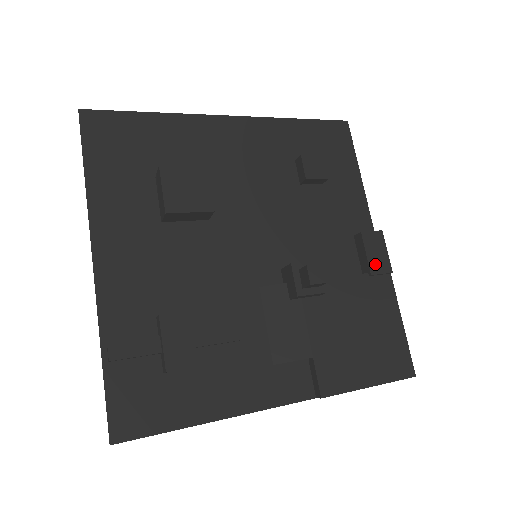
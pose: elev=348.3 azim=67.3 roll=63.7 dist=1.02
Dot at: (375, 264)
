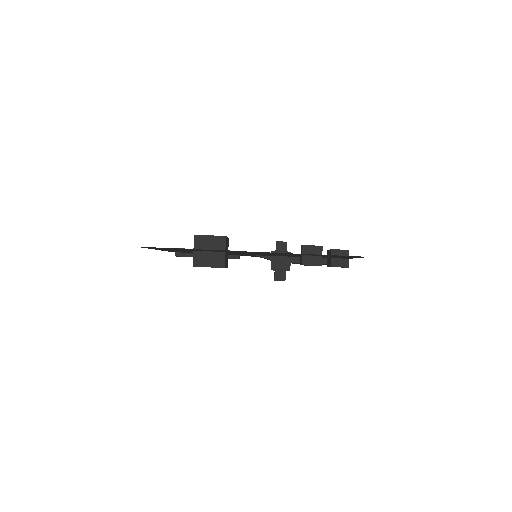
Dot at: occluded
